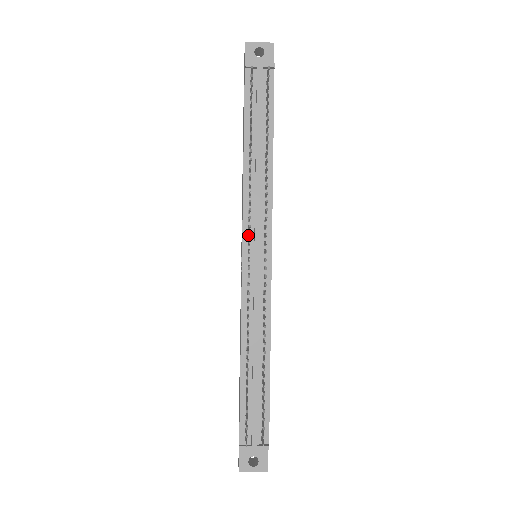
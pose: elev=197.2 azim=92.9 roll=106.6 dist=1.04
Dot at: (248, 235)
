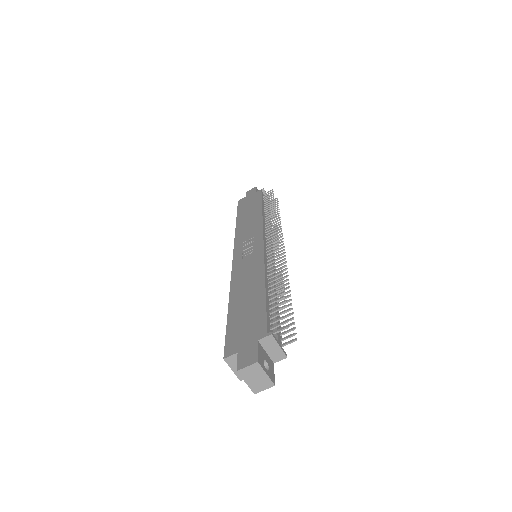
Dot at: (267, 236)
